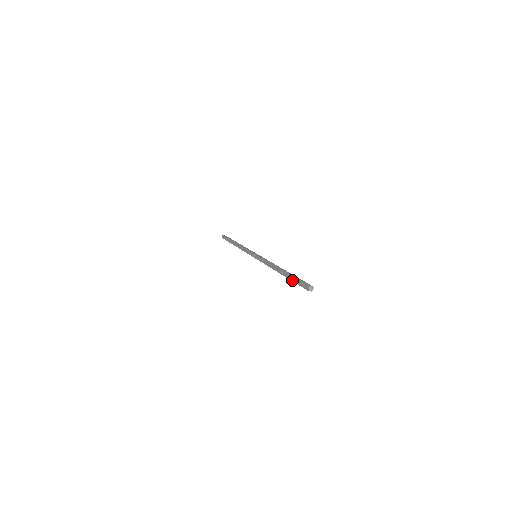
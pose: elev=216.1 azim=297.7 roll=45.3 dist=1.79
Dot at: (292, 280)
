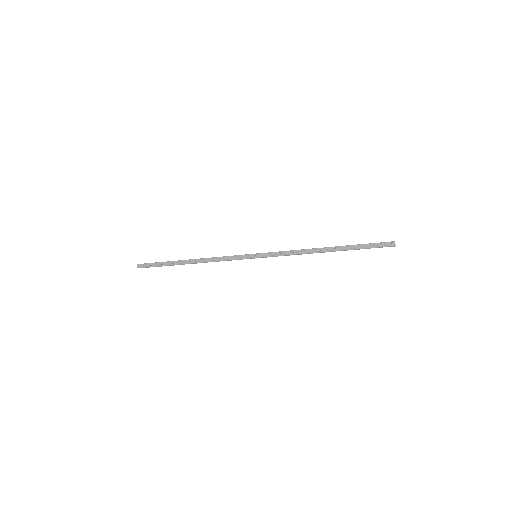
Dot at: (360, 248)
